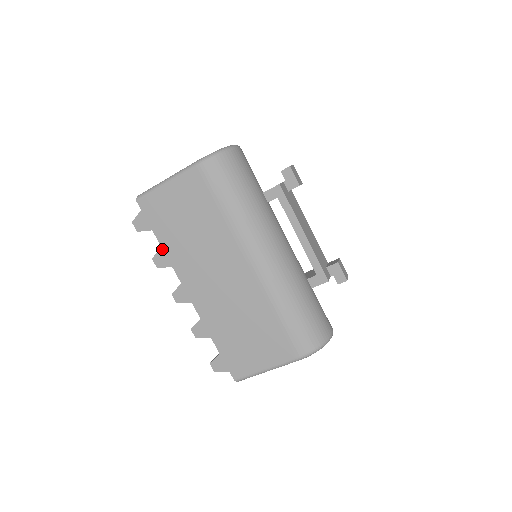
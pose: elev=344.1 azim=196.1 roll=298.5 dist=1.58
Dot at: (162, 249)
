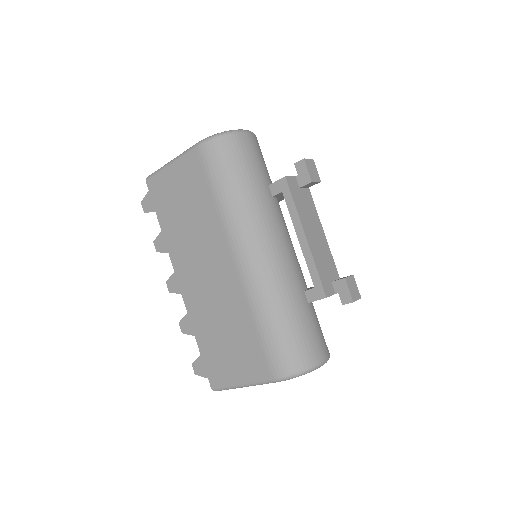
Dot at: (162, 233)
